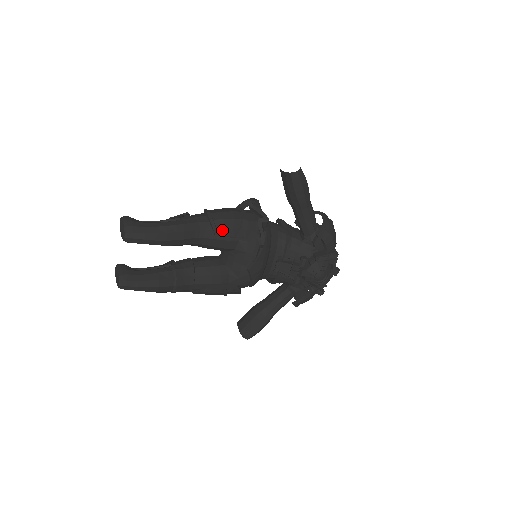
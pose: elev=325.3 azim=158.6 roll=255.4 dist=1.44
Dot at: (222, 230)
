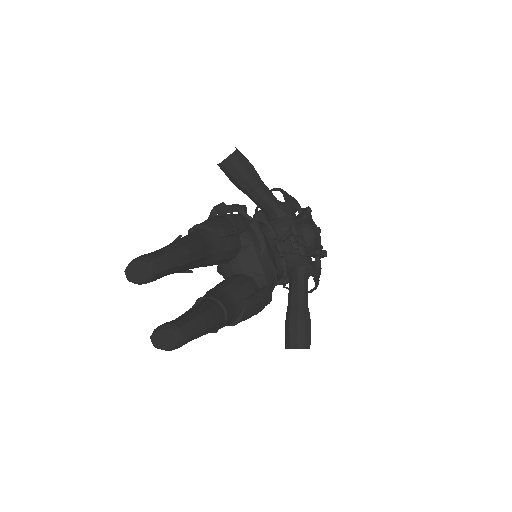
Dot at: (221, 229)
